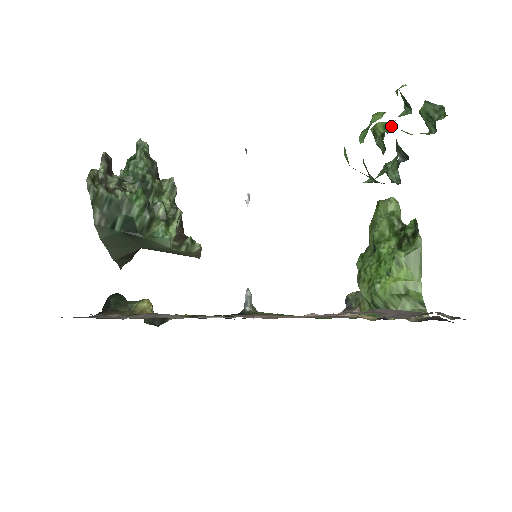
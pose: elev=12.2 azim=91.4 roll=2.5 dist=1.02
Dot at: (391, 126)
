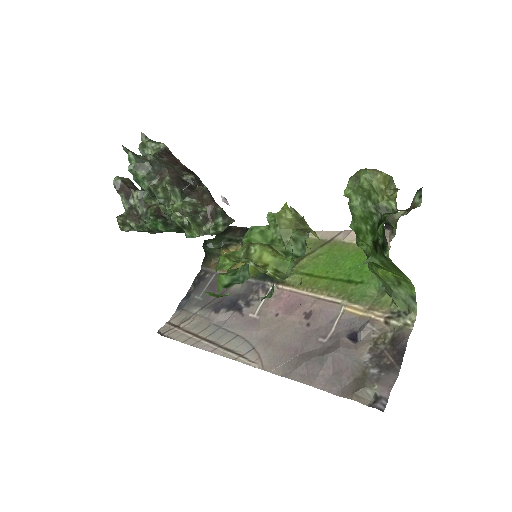
Dot at: occluded
